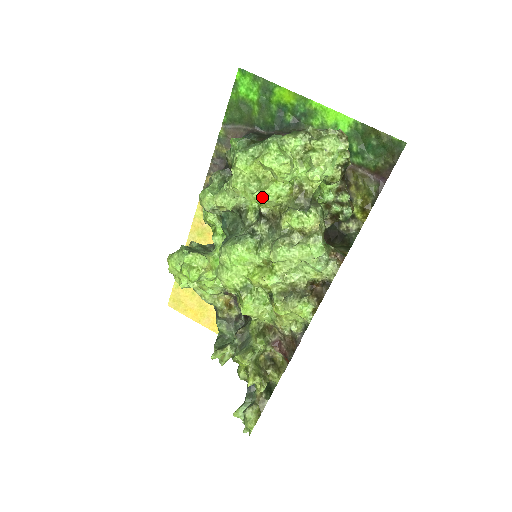
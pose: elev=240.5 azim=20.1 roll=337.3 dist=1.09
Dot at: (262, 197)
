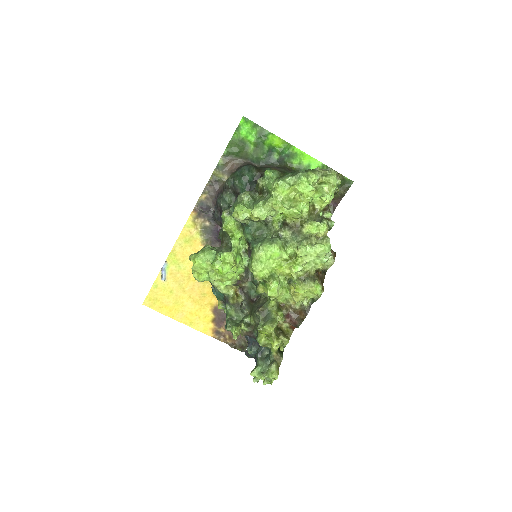
Dot at: (296, 212)
